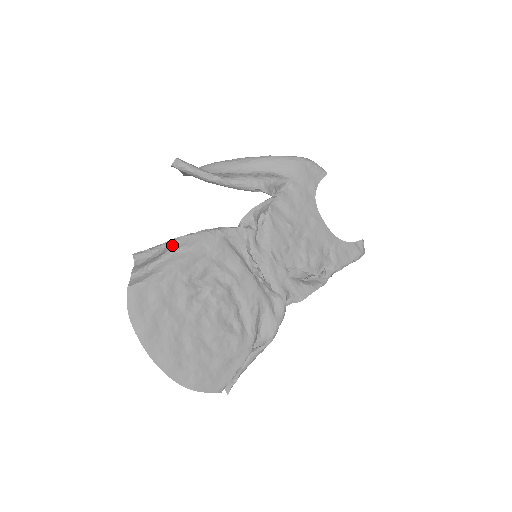
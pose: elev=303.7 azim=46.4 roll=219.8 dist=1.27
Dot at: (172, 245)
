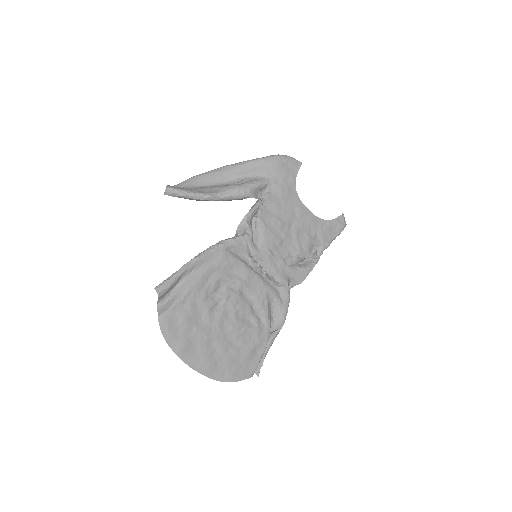
Dot at: (185, 270)
